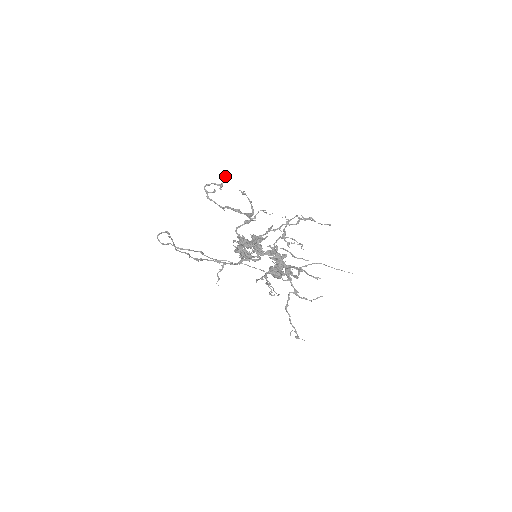
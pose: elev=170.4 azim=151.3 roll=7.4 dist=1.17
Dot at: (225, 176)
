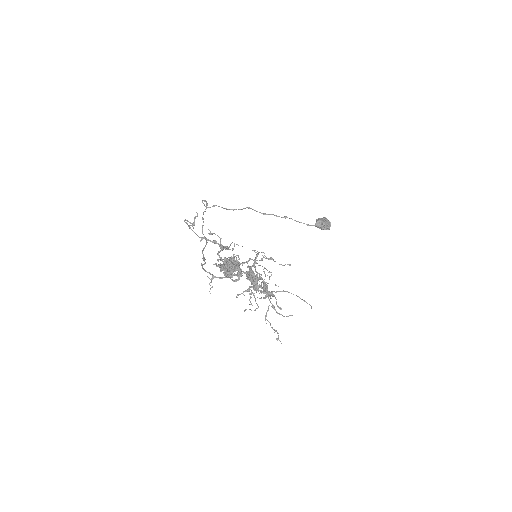
Dot at: (196, 216)
